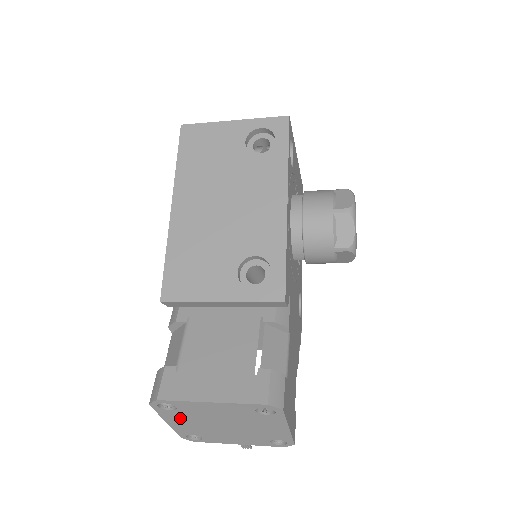
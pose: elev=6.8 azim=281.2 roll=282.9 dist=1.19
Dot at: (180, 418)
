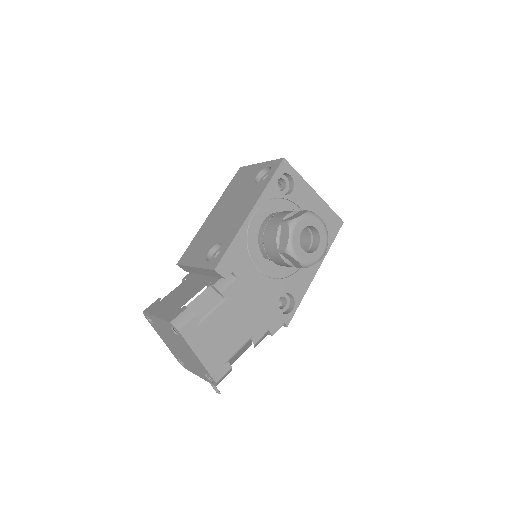
Dot at: (162, 335)
